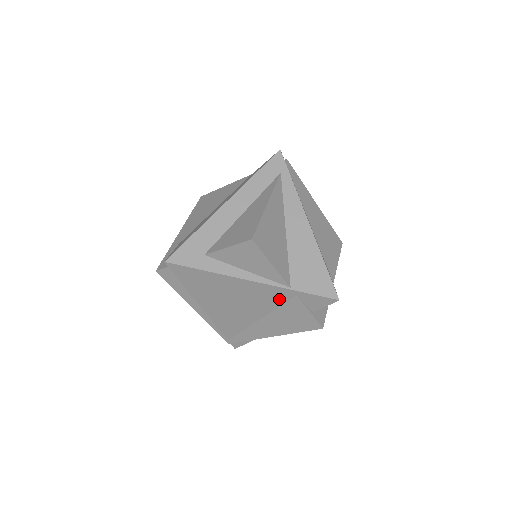
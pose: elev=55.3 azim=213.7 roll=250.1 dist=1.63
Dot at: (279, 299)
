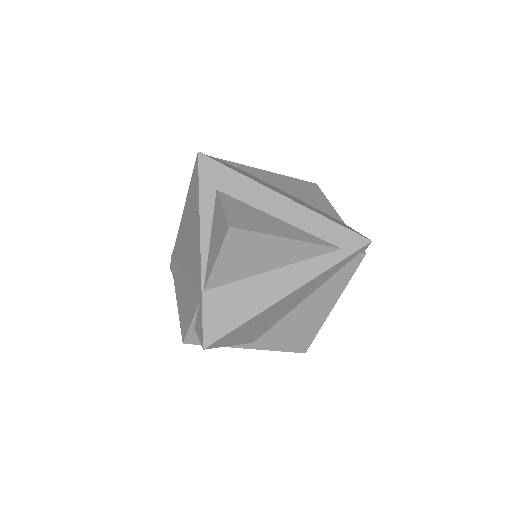
Dot at: (196, 285)
